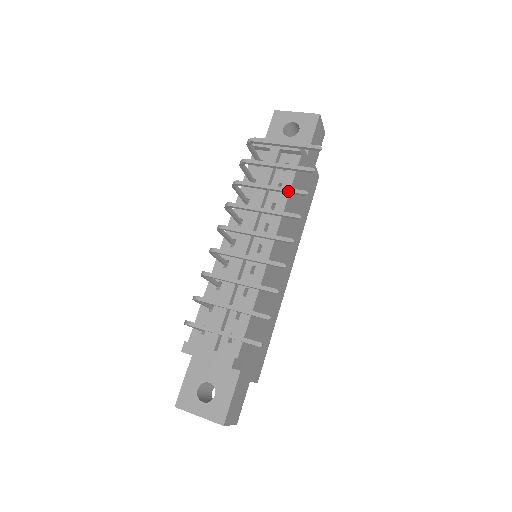
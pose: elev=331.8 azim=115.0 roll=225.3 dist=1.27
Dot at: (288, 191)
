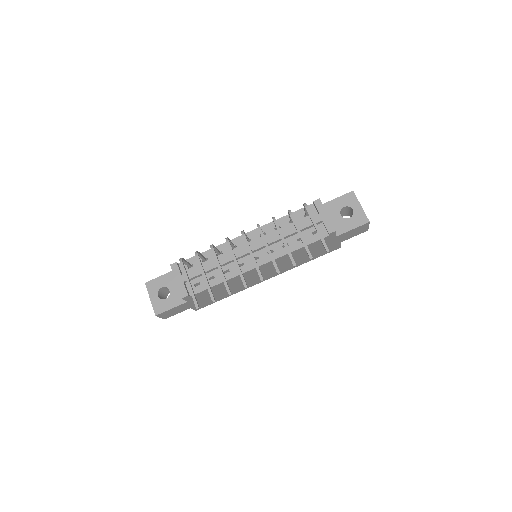
Dot at: (289, 254)
